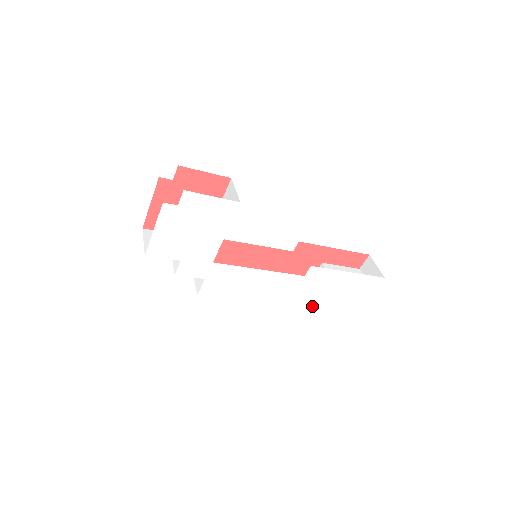
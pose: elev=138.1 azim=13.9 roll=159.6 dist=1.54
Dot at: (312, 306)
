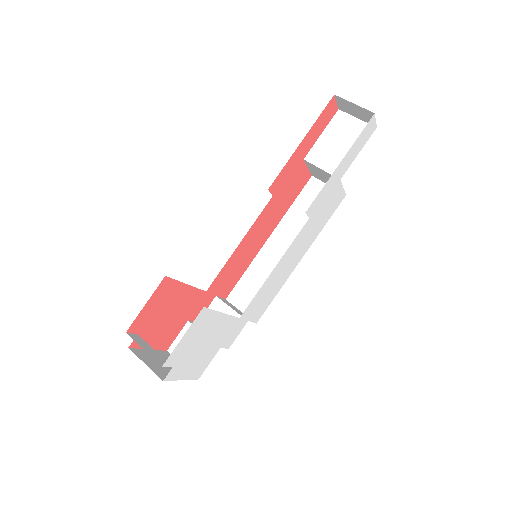
Dot at: (338, 204)
